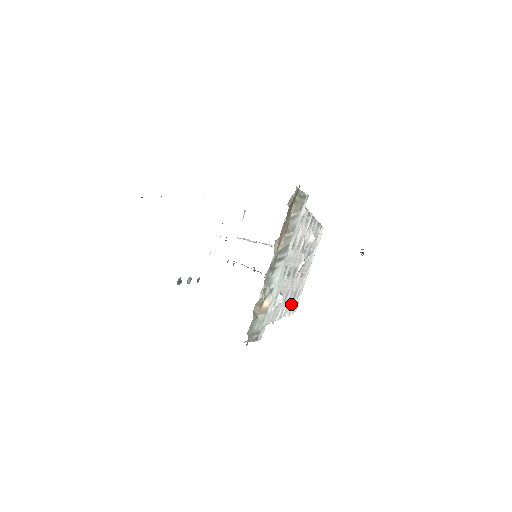
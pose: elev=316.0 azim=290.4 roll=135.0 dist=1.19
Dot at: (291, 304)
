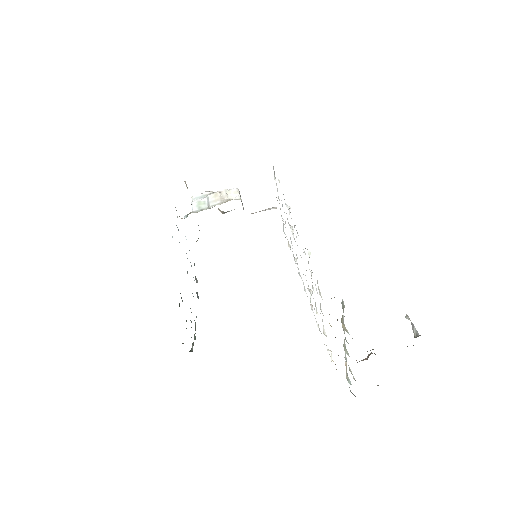
Dot at: (290, 248)
